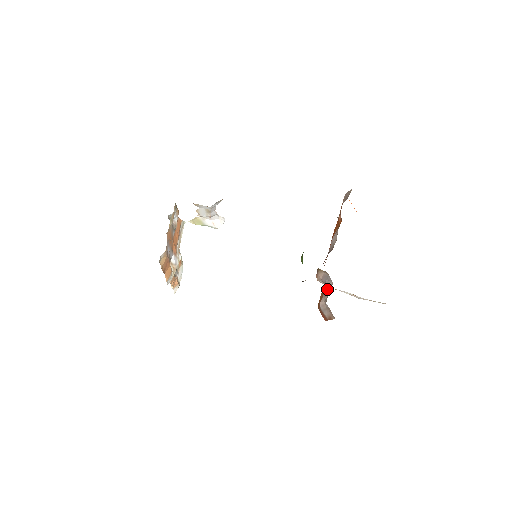
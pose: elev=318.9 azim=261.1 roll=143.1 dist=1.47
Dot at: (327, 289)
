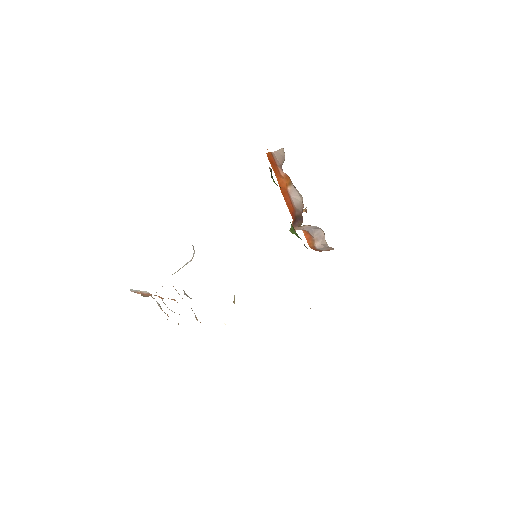
Dot at: (317, 235)
